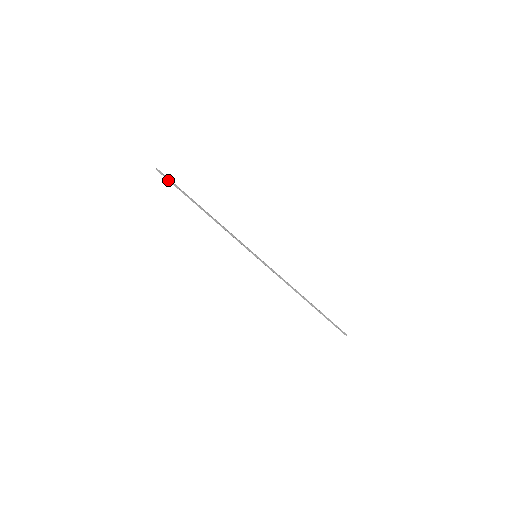
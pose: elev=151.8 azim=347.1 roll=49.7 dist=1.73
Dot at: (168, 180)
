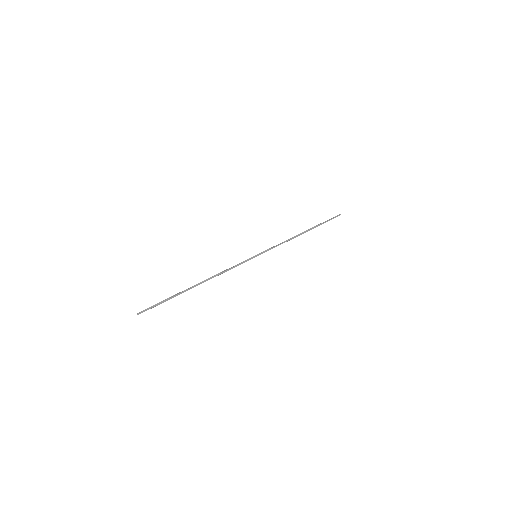
Dot at: occluded
